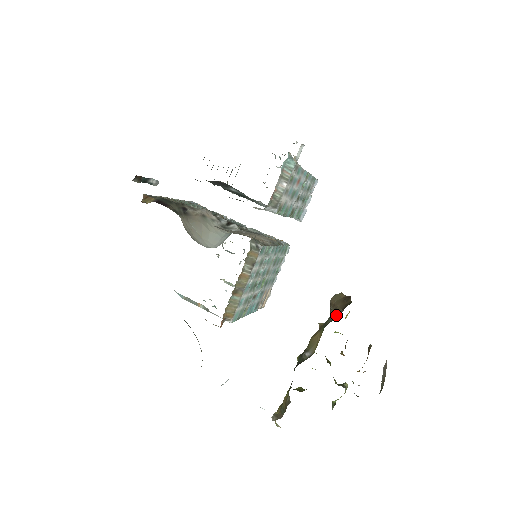
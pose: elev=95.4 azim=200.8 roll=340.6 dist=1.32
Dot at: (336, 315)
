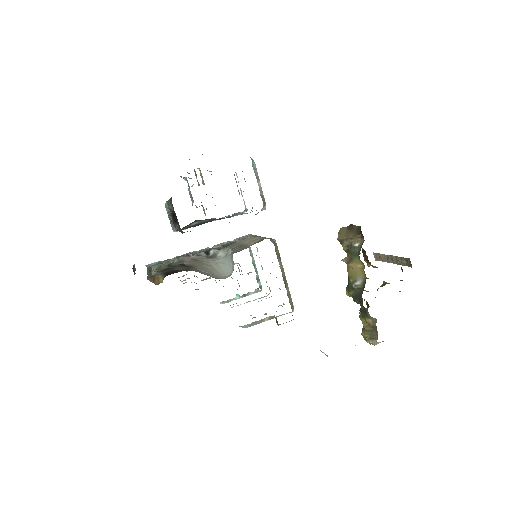
Dot at: (358, 242)
